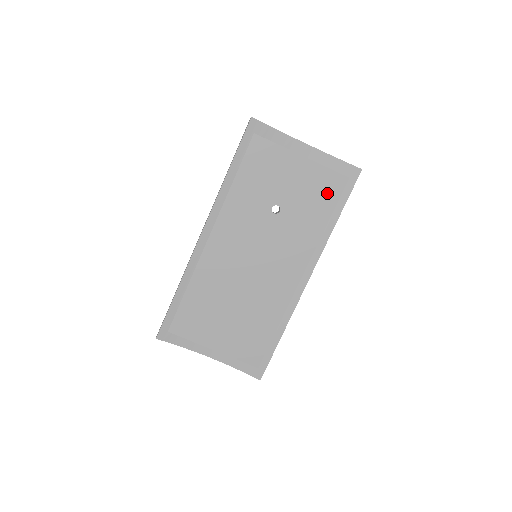
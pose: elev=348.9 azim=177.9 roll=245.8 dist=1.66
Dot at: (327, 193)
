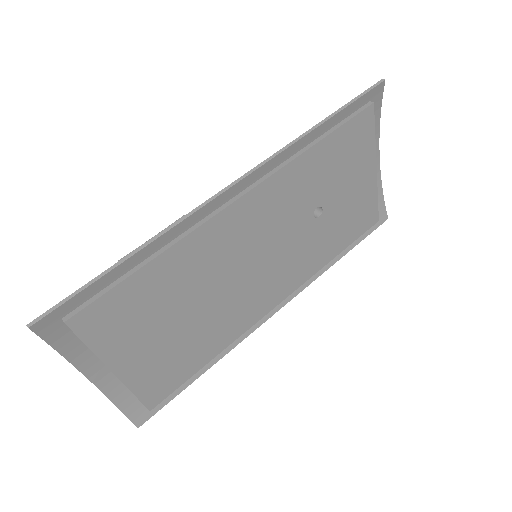
Dot at: (358, 225)
